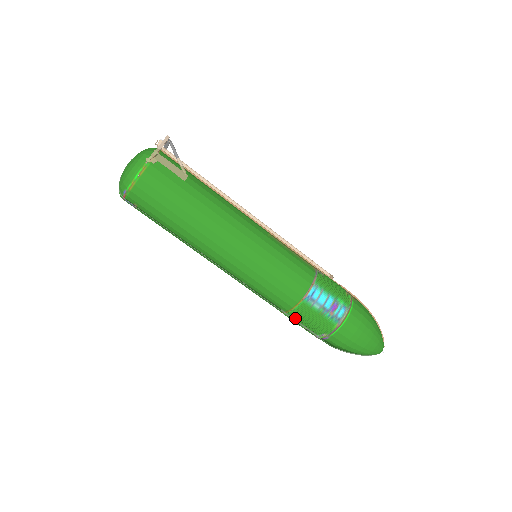
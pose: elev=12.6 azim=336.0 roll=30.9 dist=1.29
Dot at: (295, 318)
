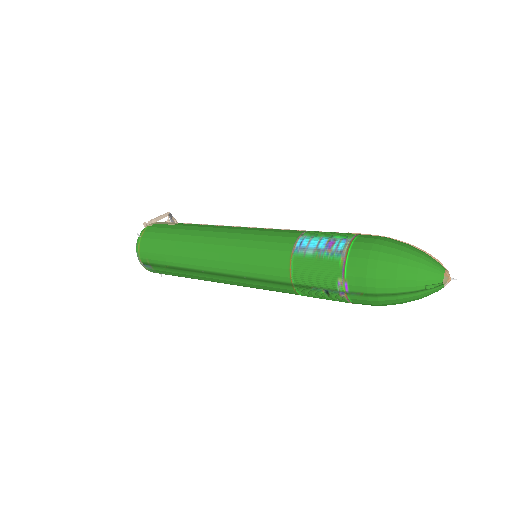
Dot at: (303, 283)
